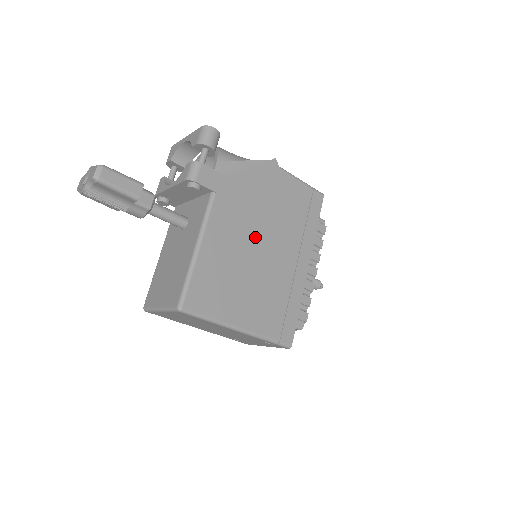
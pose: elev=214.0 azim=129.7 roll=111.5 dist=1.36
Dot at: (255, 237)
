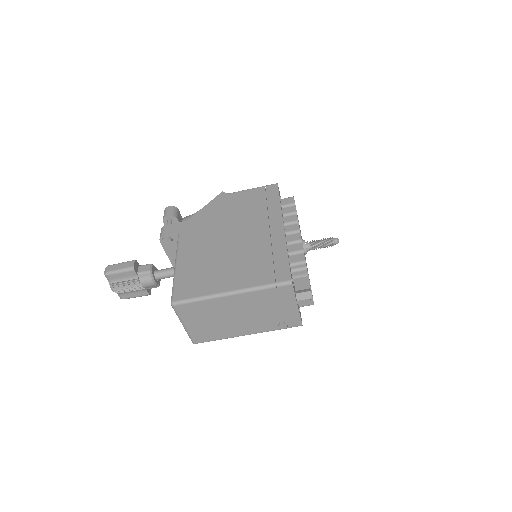
Dot at: (222, 236)
